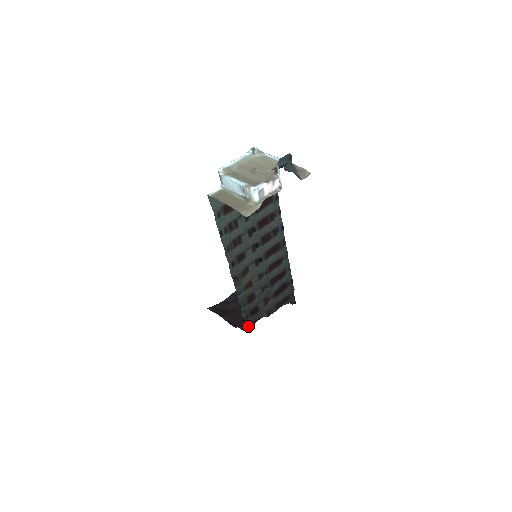
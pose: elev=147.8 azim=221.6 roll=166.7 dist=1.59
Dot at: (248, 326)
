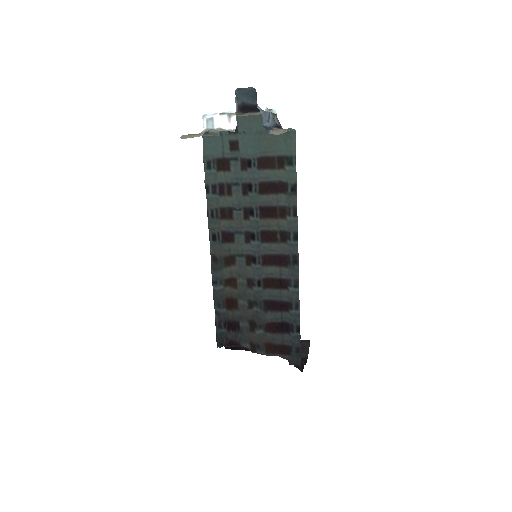
Dot at: (219, 339)
